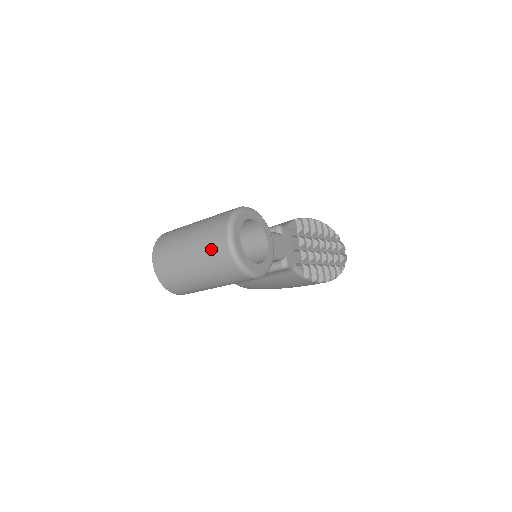
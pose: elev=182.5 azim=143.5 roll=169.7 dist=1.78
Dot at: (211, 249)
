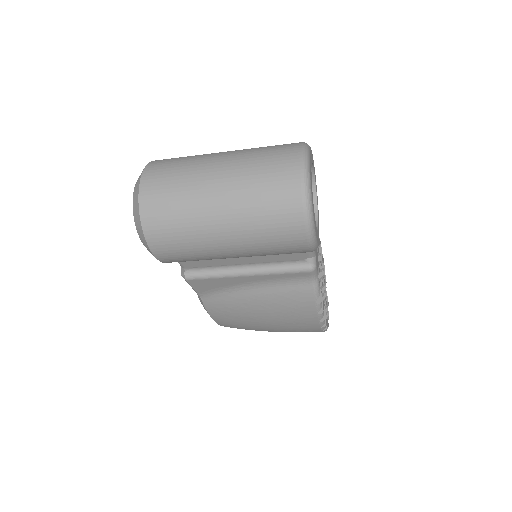
Dot at: (267, 173)
